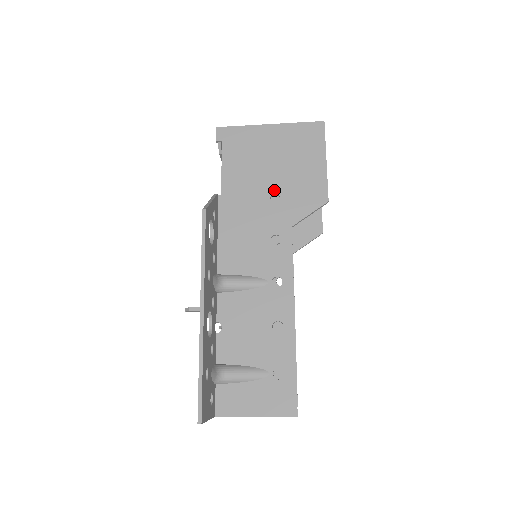
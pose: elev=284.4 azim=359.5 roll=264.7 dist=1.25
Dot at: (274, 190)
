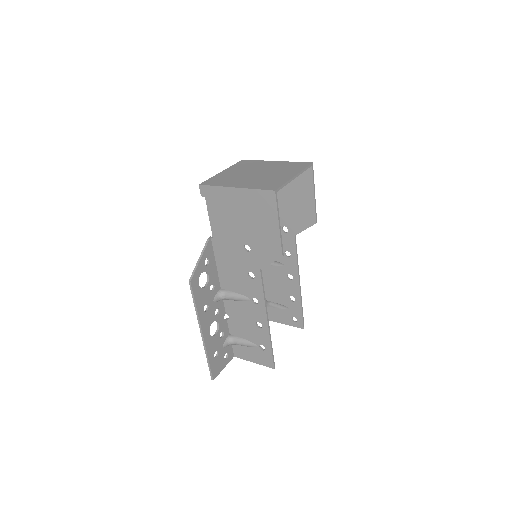
Dot at: (245, 241)
